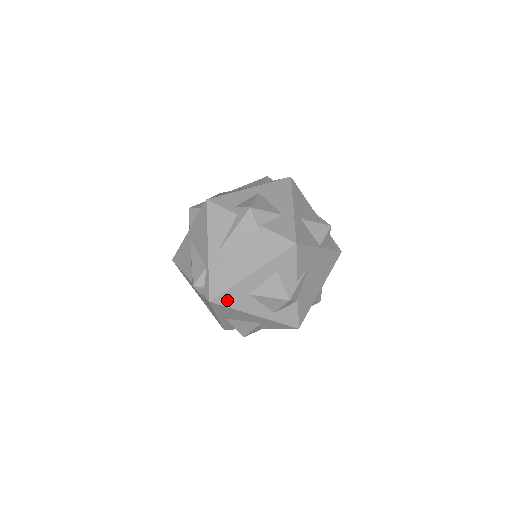
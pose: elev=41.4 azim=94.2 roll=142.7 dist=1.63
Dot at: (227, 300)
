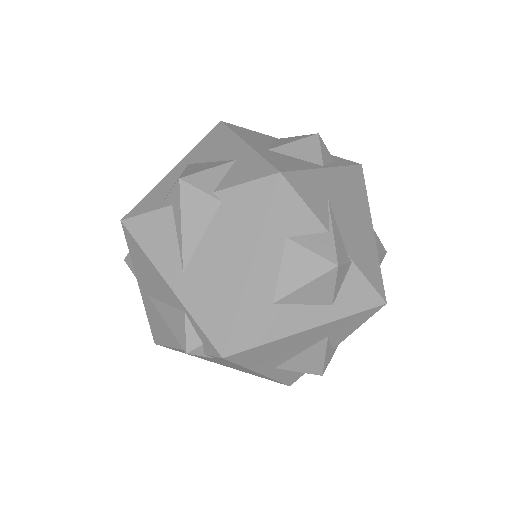
Dot at: (247, 336)
